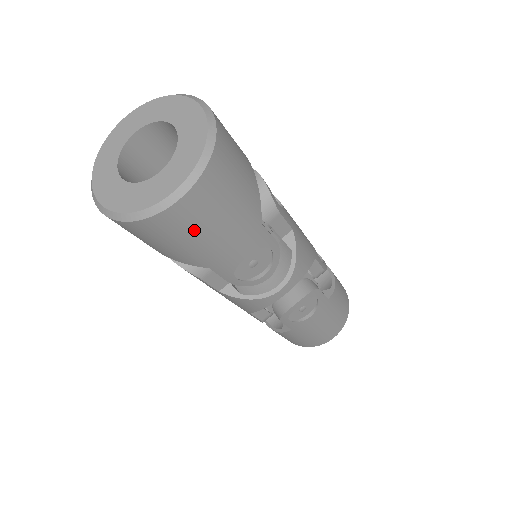
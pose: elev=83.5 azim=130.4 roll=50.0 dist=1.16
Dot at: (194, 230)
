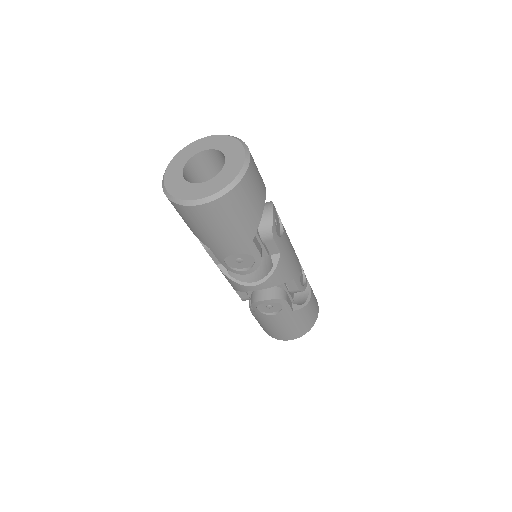
Dot at: (205, 224)
